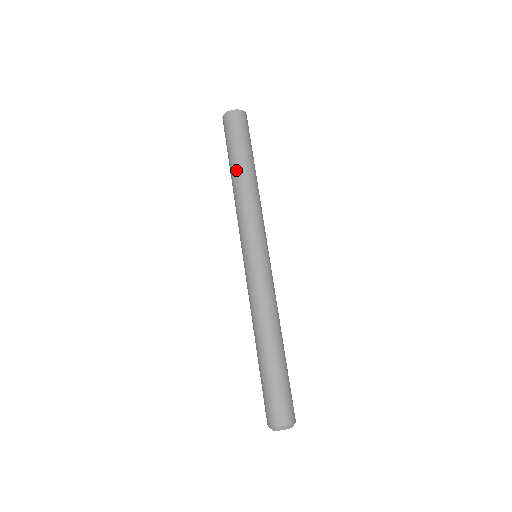
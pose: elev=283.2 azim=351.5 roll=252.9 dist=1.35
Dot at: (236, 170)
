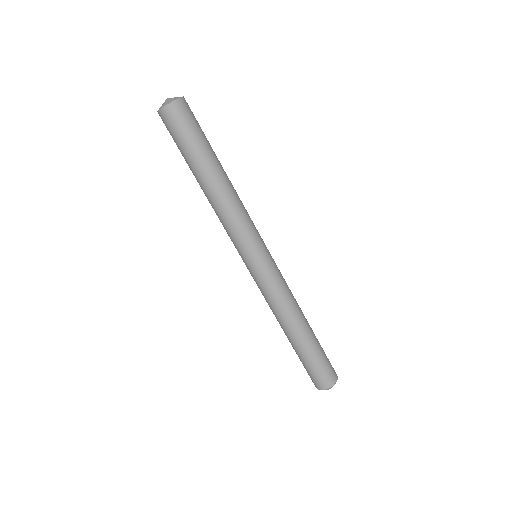
Dot at: (197, 181)
